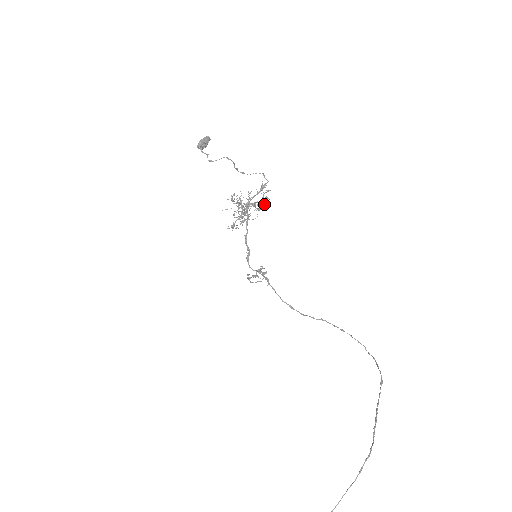
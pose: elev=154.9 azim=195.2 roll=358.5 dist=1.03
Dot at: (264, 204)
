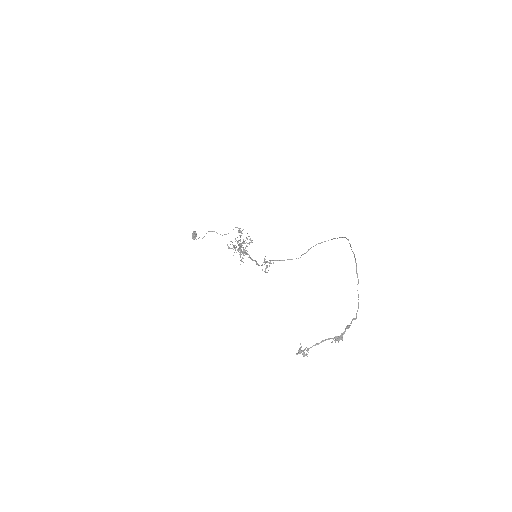
Dot at: (251, 241)
